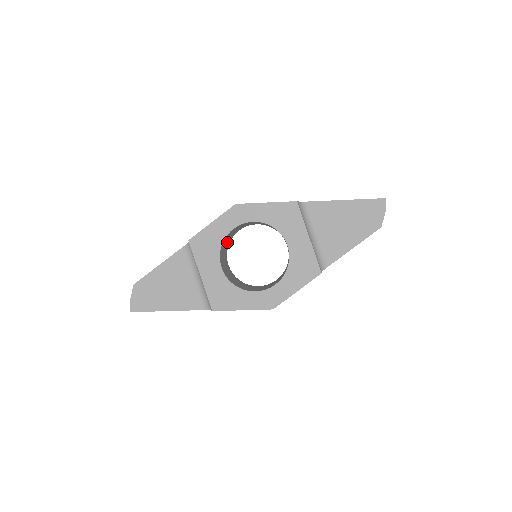
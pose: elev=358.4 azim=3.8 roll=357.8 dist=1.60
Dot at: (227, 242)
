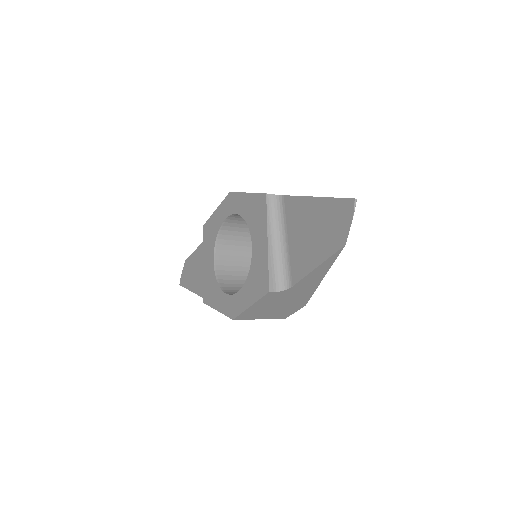
Dot at: (250, 235)
